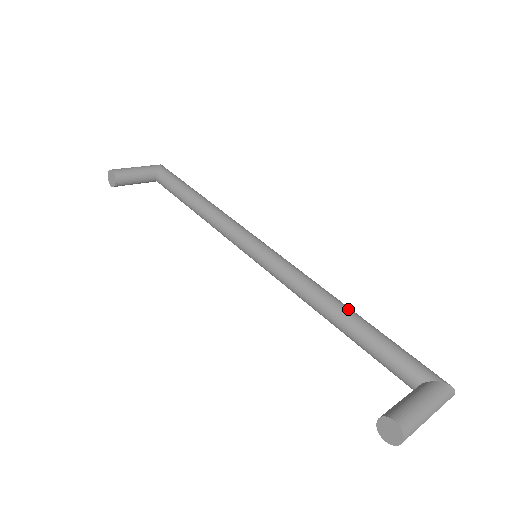
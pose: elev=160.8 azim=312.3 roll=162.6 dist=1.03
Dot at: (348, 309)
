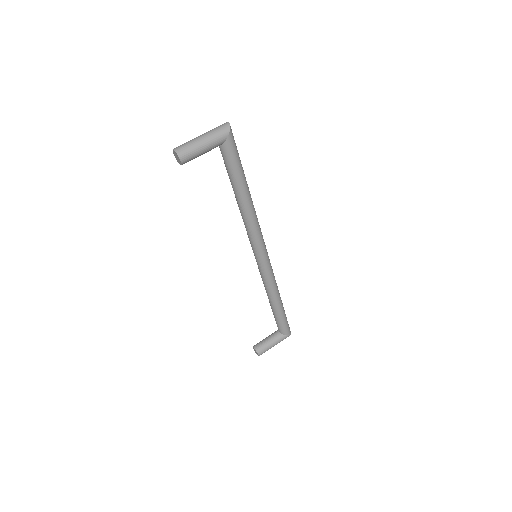
Dot at: (279, 303)
